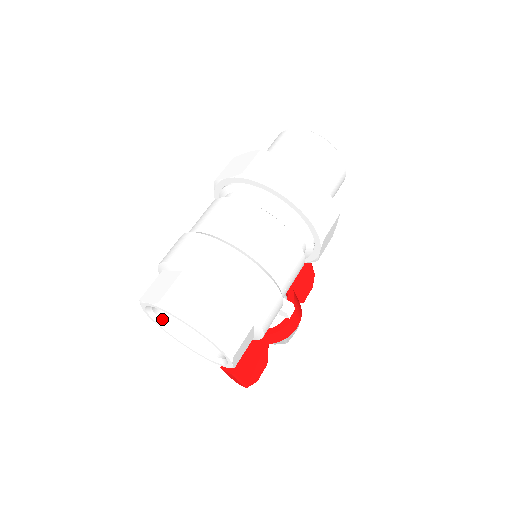
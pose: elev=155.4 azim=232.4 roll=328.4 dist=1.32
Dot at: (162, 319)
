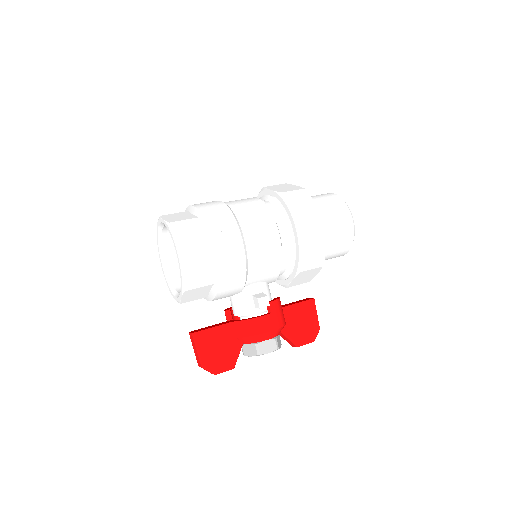
Dot at: (167, 266)
